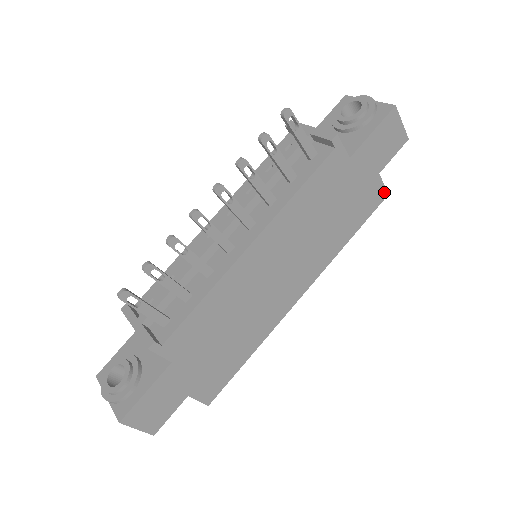
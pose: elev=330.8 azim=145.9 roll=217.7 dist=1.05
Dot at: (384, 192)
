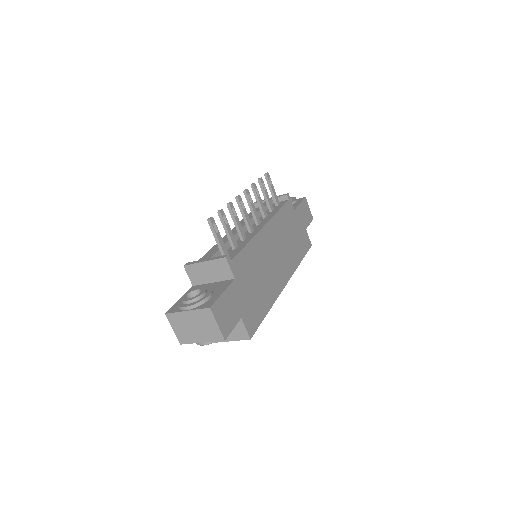
Dot at: (310, 243)
